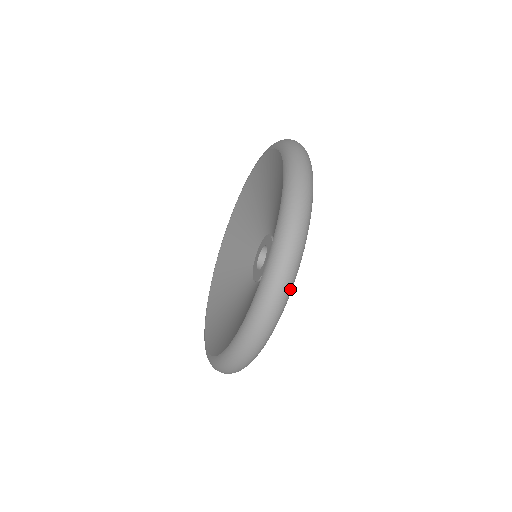
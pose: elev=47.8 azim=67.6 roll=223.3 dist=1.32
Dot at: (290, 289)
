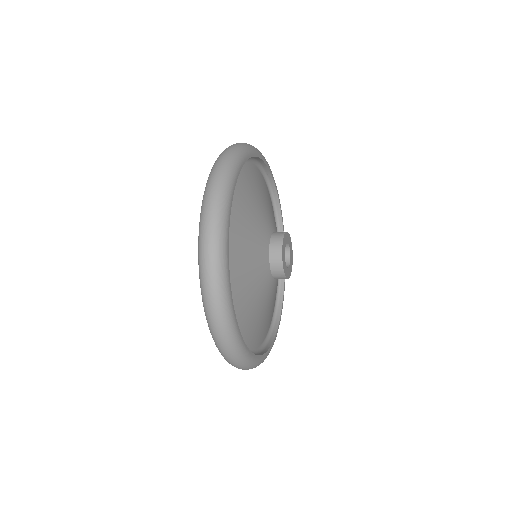
Dot at: (228, 324)
